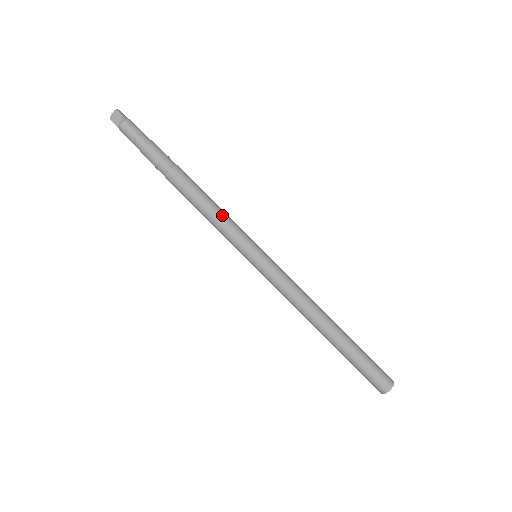
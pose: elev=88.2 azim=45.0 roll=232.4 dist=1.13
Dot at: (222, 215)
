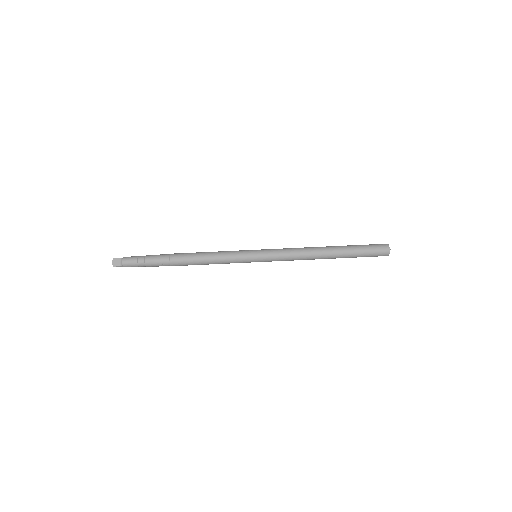
Dot at: (218, 252)
